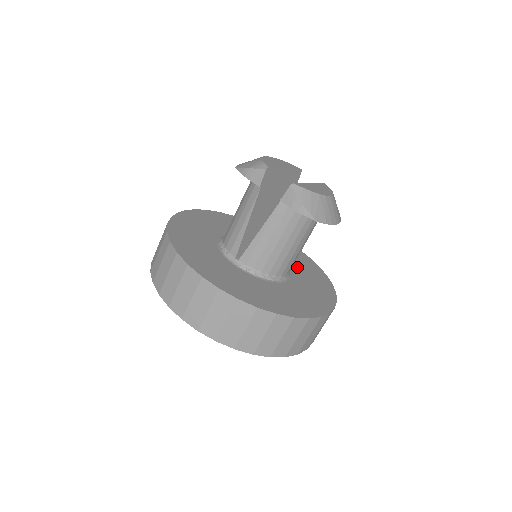
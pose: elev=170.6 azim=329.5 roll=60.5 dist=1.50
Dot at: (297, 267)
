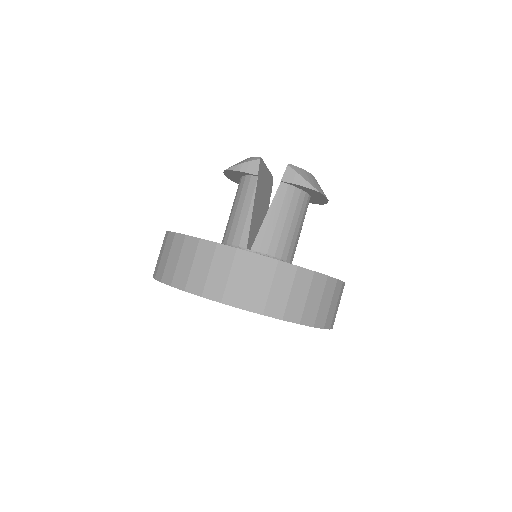
Dot at: occluded
